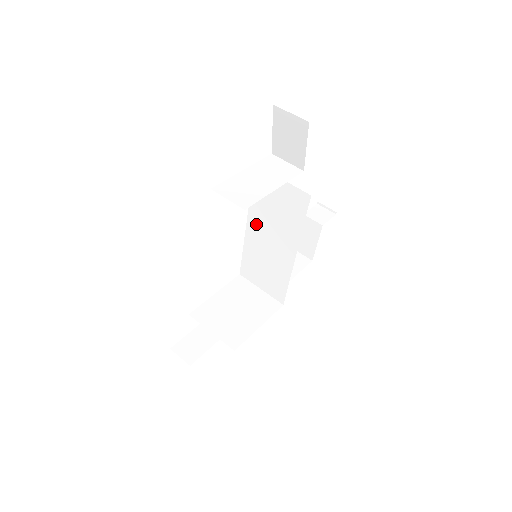
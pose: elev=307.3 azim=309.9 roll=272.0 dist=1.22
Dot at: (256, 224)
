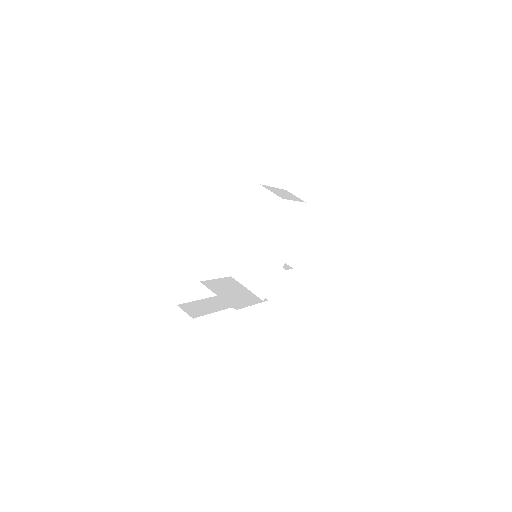
Dot at: (263, 233)
